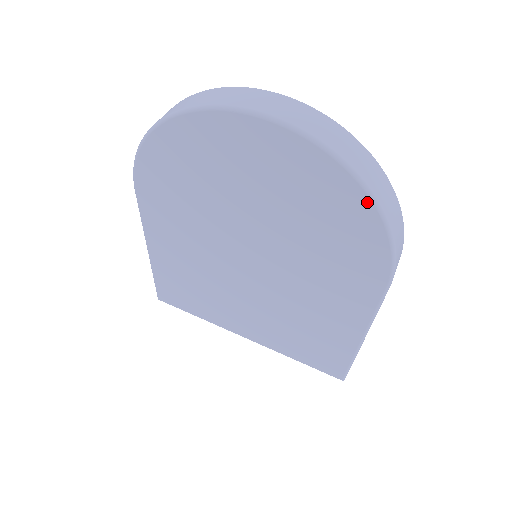
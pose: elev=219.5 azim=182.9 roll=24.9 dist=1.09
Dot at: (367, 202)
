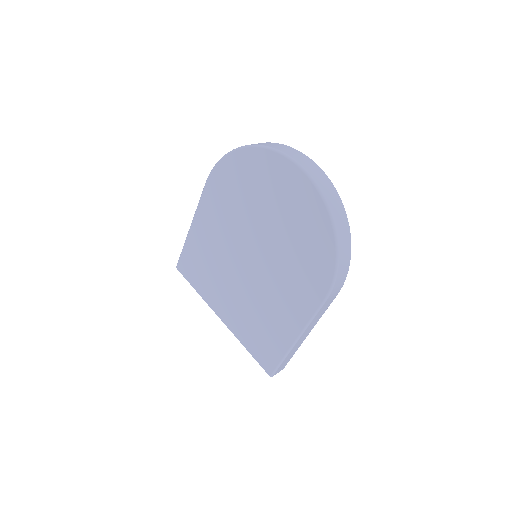
Dot at: (332, 236)
